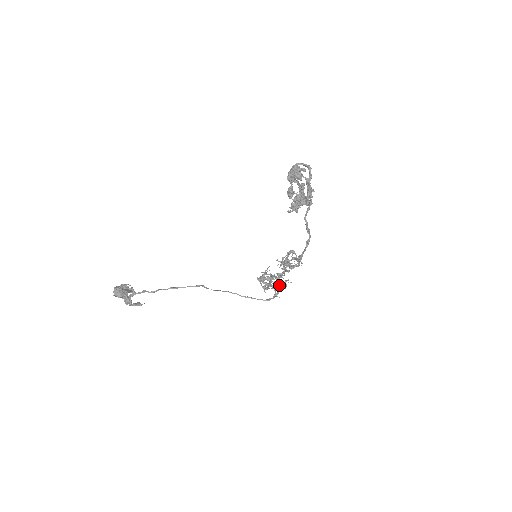
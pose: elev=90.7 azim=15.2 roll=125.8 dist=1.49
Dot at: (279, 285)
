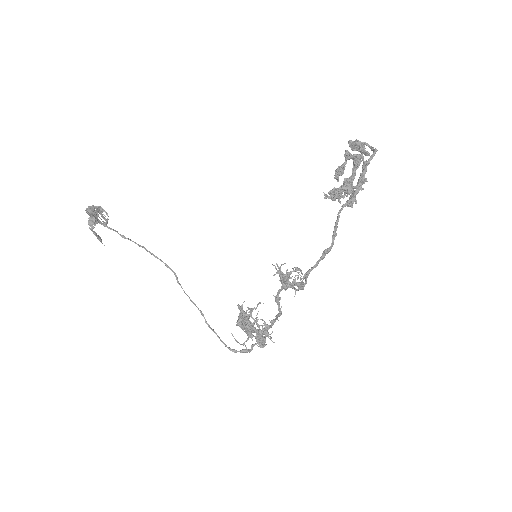
Dot at: (258, 329)
